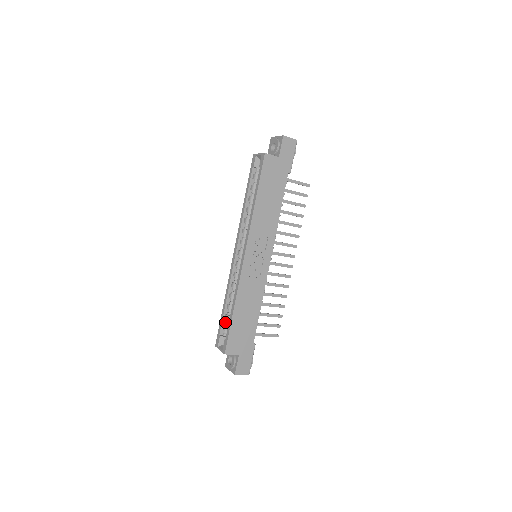
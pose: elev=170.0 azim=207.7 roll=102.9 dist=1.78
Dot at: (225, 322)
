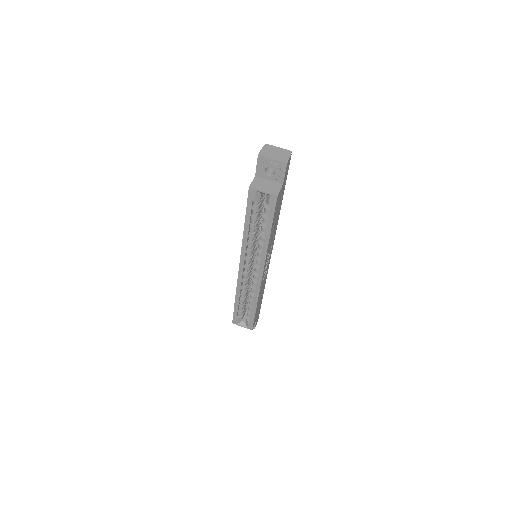
Dot at: (238, 308)
